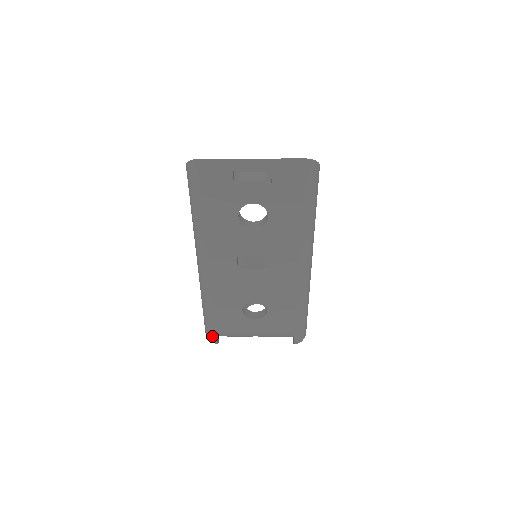
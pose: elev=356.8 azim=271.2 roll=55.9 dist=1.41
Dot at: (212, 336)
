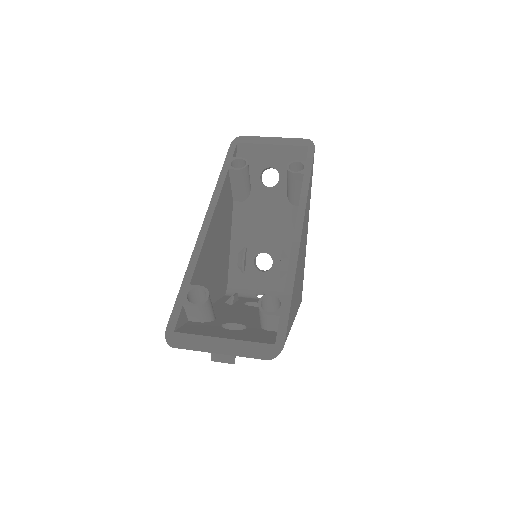
Dot at: occluded
